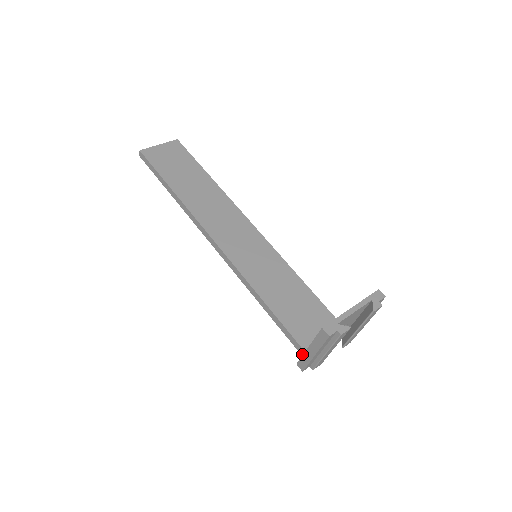
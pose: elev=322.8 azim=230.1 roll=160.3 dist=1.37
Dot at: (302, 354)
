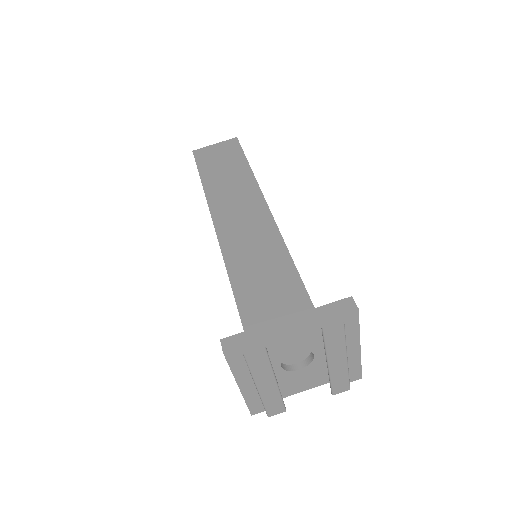
Dot at: occluded
